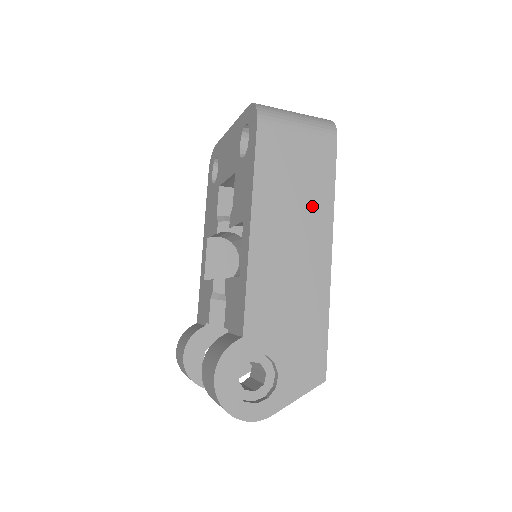
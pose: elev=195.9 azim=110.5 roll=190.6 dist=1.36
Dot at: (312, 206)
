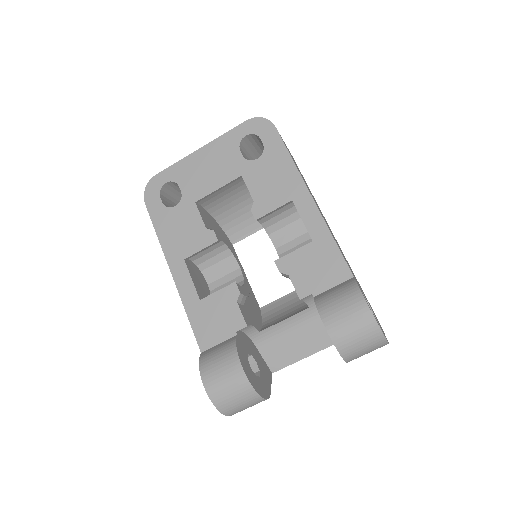
Dot at: occluded
